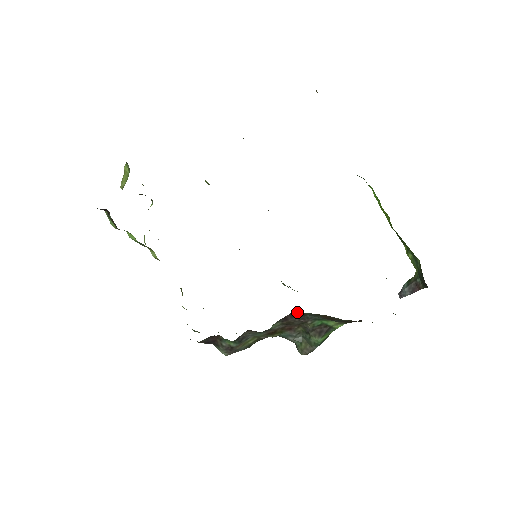
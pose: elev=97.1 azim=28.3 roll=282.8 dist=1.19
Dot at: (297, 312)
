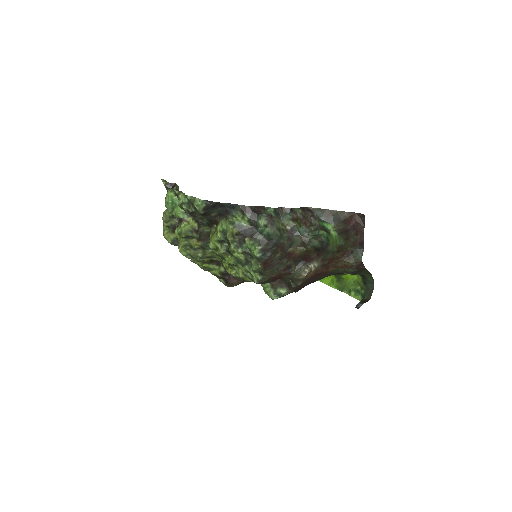
Dot at: (309, 209)
